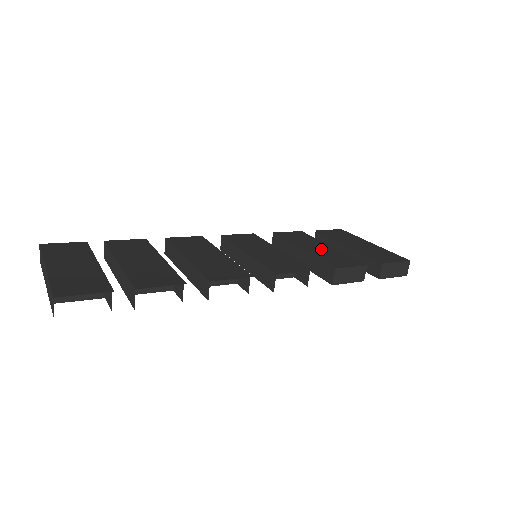
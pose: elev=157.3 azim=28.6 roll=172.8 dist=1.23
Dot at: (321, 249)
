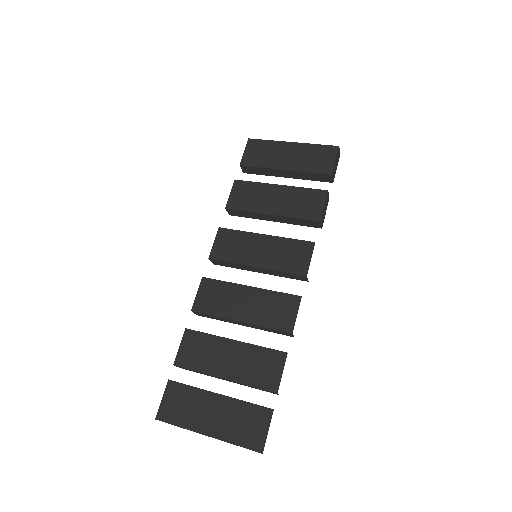
Dot at: (281, 199)
